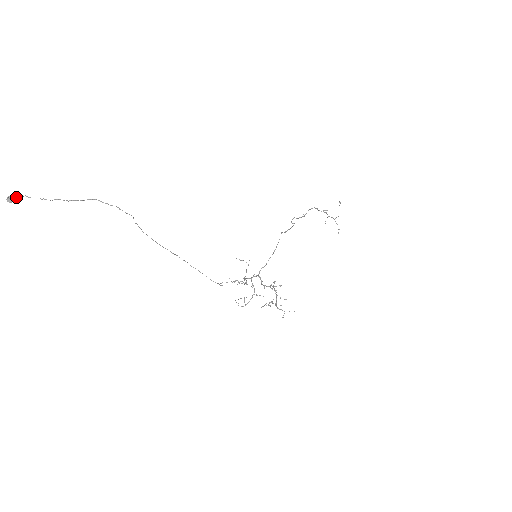
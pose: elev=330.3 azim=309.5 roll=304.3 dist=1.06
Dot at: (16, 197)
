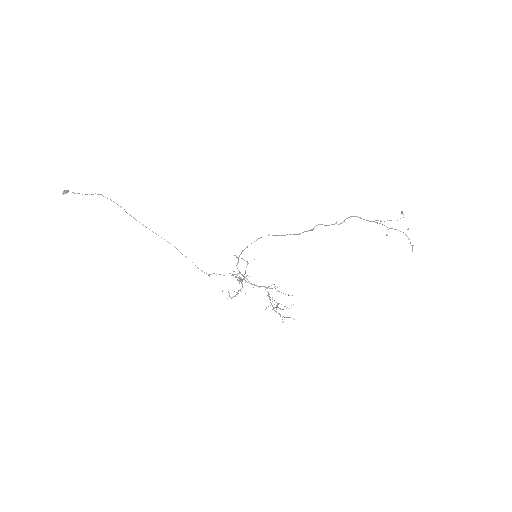
Dot at: (66, 191)
